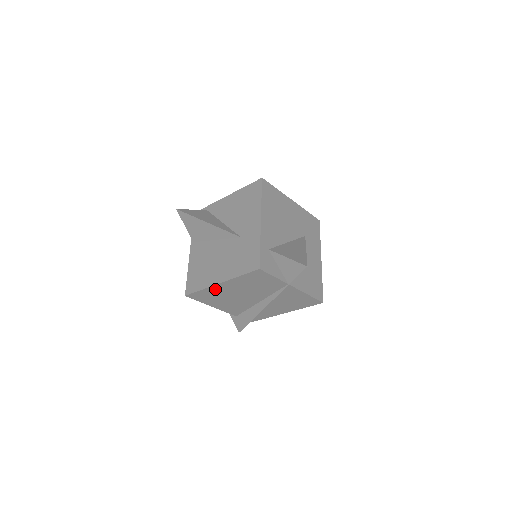
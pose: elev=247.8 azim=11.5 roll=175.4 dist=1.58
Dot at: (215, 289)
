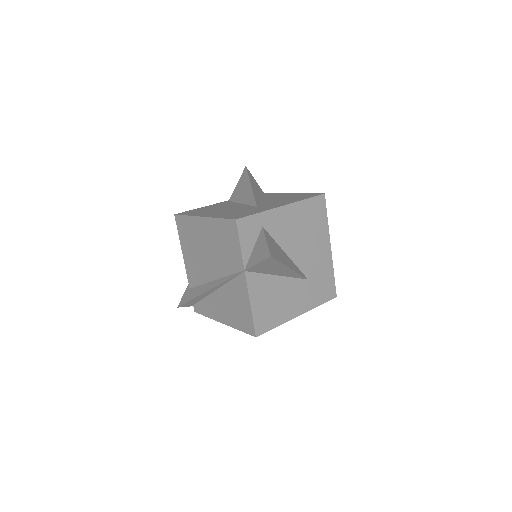
Dot at: (196, 224)
